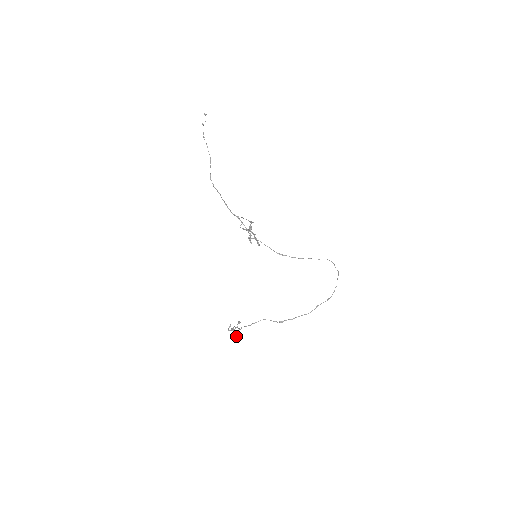
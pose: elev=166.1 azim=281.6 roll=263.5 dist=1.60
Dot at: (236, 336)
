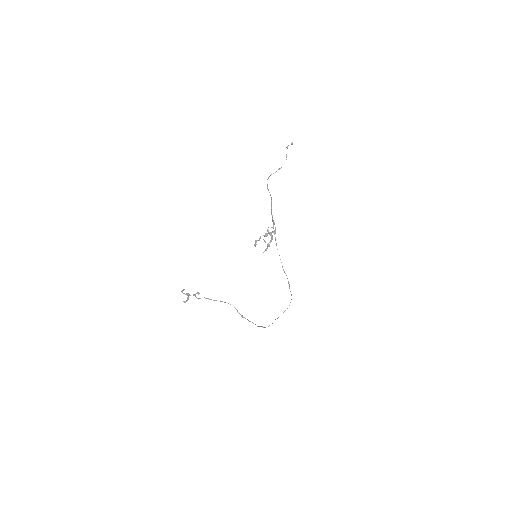
Dot at: (184, 302)
